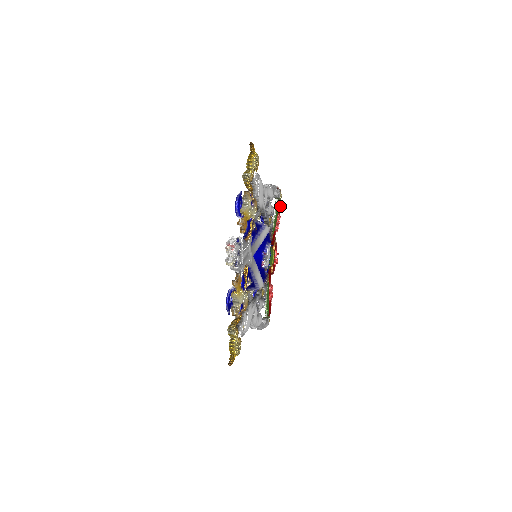
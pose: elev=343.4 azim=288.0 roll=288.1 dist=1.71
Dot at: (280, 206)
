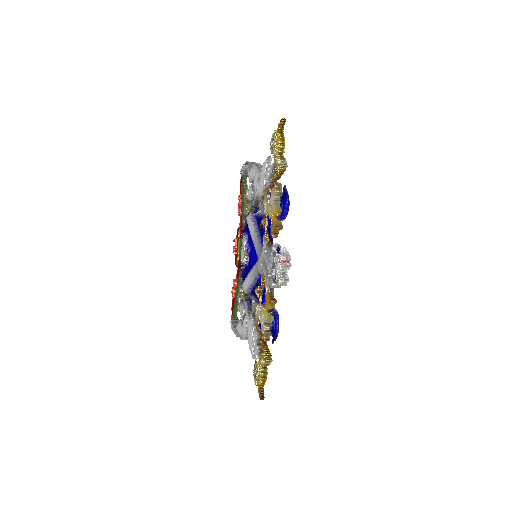
Dot at: occluded
